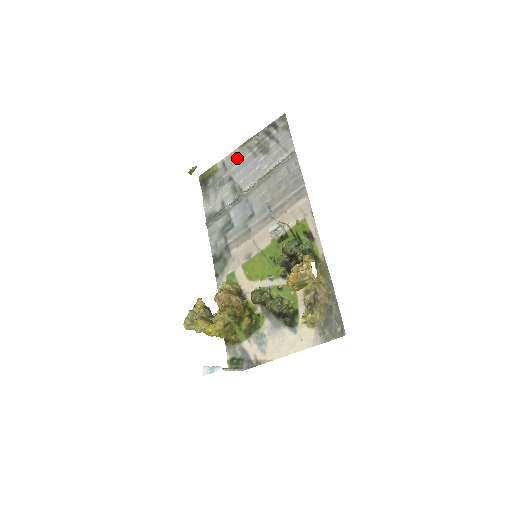
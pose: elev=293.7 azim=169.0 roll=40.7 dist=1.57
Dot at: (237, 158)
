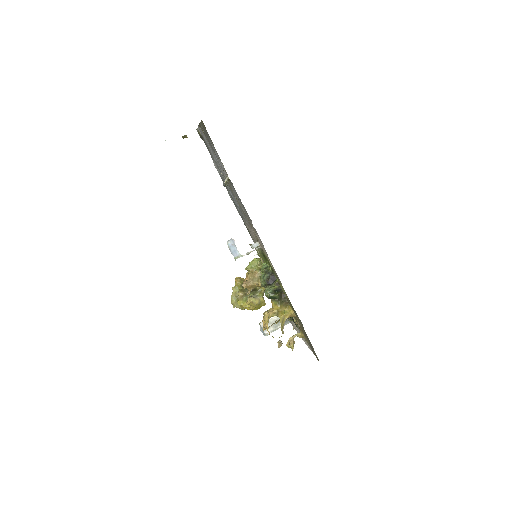
Dot at: occluded
